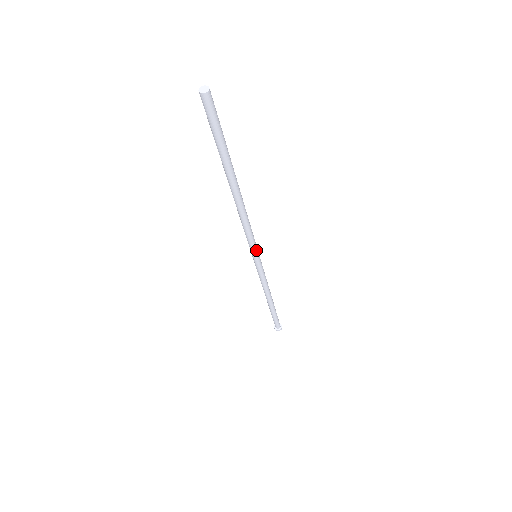
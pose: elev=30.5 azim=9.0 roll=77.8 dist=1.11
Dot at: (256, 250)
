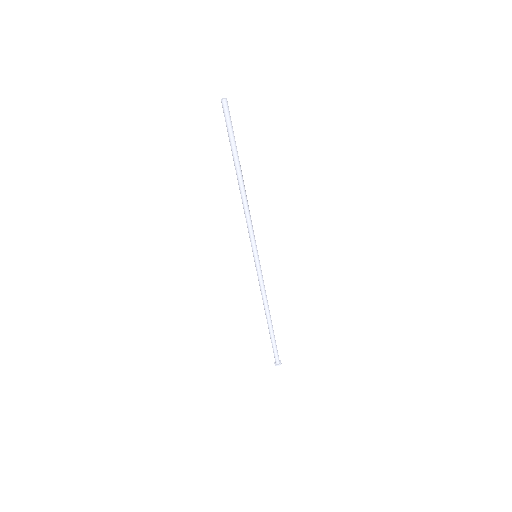
Dot at: (254, 248)
